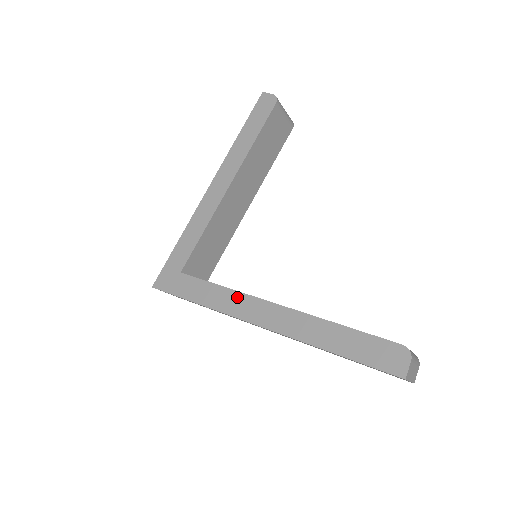
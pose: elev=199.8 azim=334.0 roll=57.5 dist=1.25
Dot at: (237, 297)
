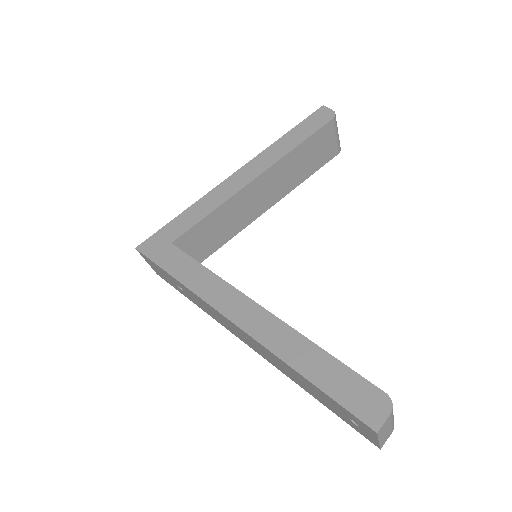
Dot at: (221, 285)
